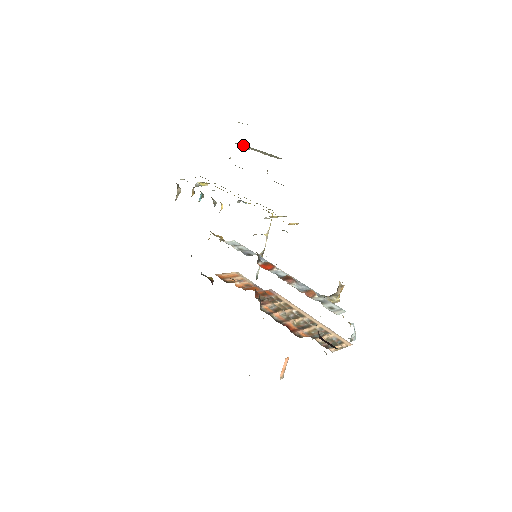
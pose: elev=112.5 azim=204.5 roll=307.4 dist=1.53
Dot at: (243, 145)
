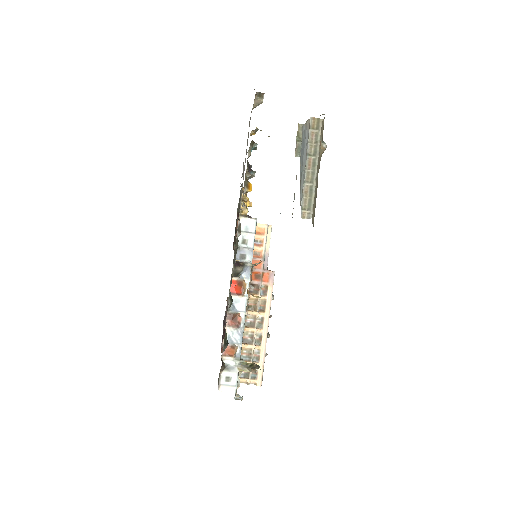
Dot at: (317, 135)
